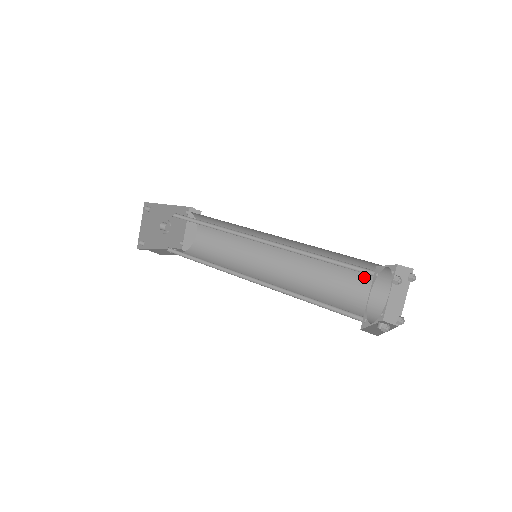
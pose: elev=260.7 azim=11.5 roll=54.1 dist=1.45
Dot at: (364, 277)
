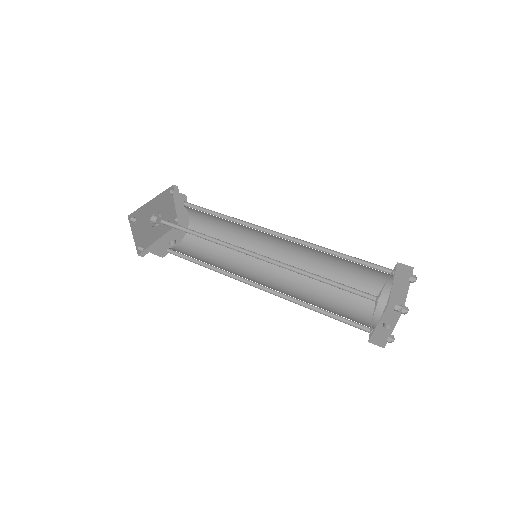
Dot at: (366, 271)
